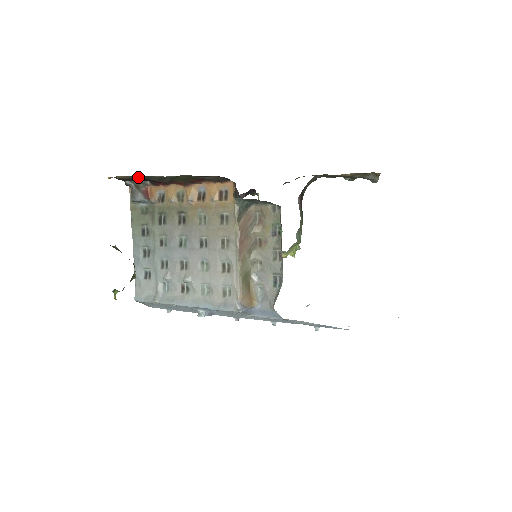
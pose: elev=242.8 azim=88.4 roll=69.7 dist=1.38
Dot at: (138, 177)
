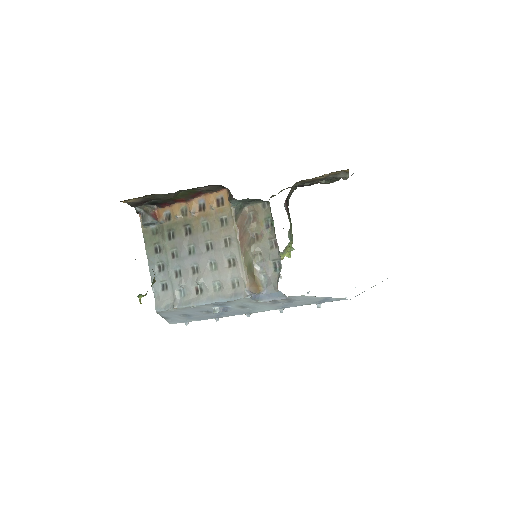
Dot at: (147, 198)
